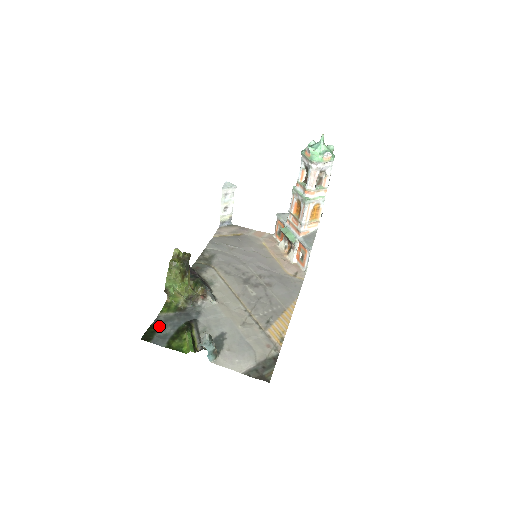
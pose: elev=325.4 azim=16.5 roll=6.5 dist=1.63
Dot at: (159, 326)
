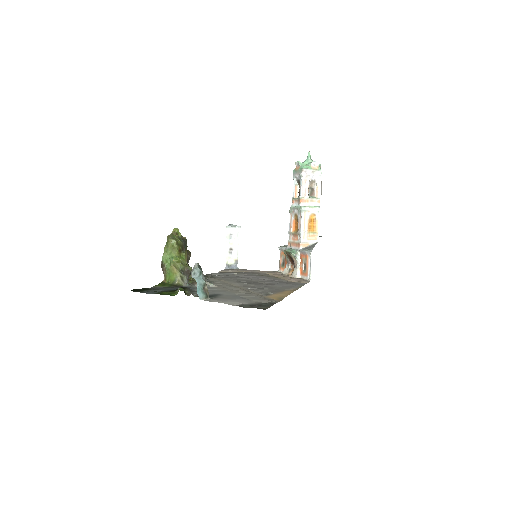
Dot at: (151, 289)
